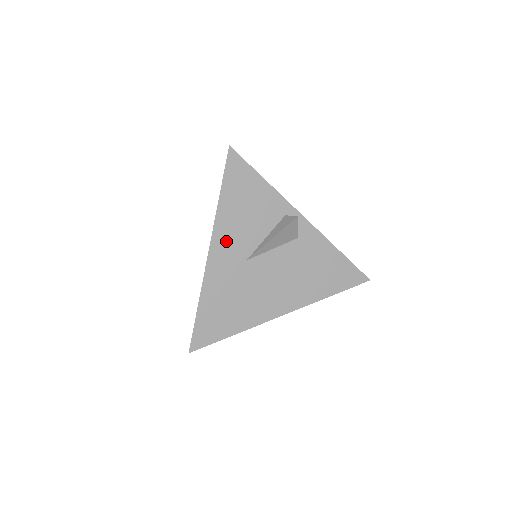
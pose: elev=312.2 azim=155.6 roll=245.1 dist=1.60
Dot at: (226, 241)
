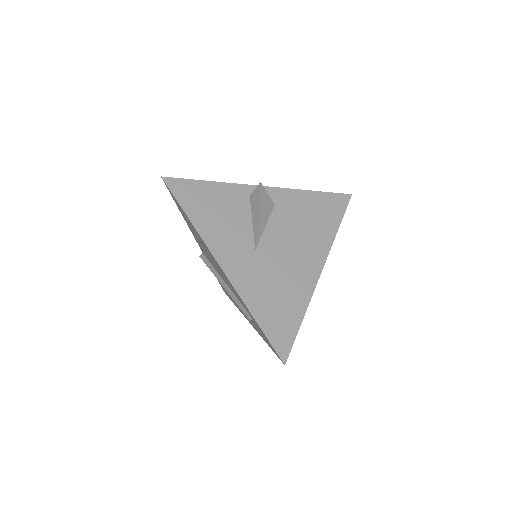
Dot at: (226, 249)
